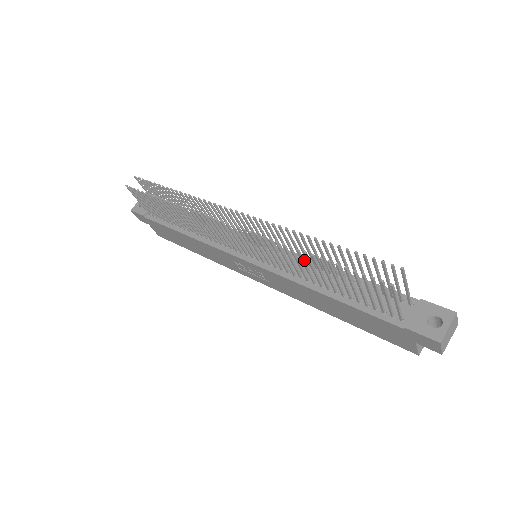
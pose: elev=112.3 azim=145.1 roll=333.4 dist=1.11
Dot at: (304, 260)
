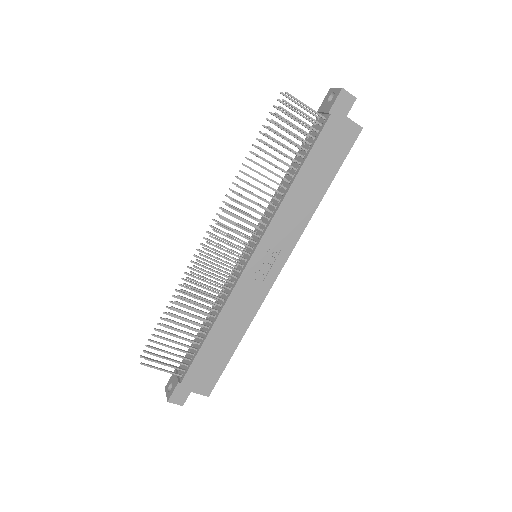
Dot at: (259, 173)
